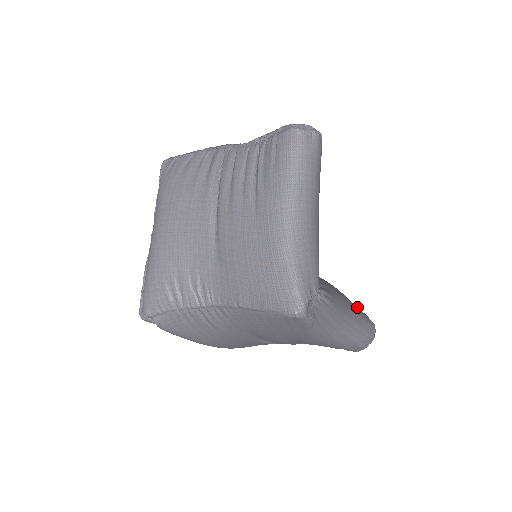
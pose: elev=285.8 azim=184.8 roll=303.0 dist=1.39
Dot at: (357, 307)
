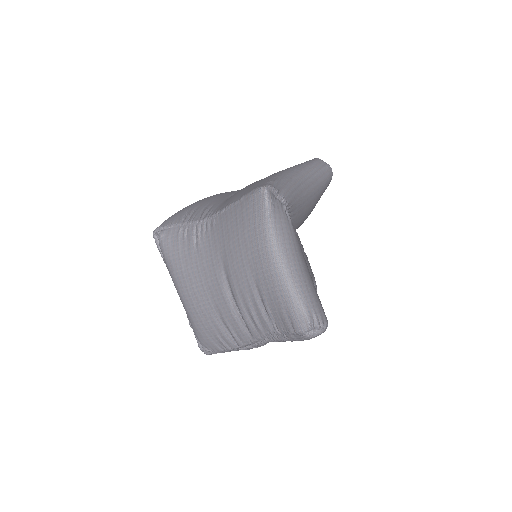
Dot at: occluded
